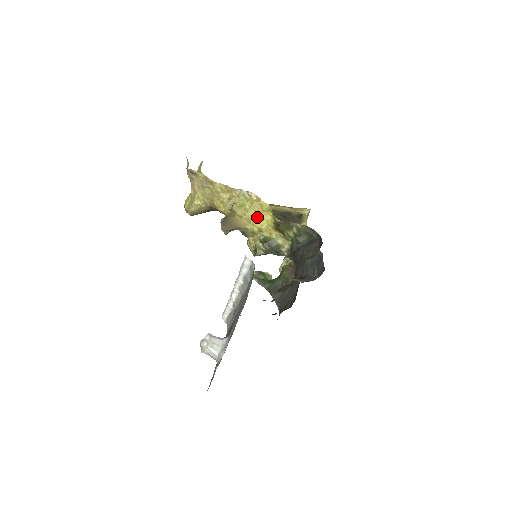
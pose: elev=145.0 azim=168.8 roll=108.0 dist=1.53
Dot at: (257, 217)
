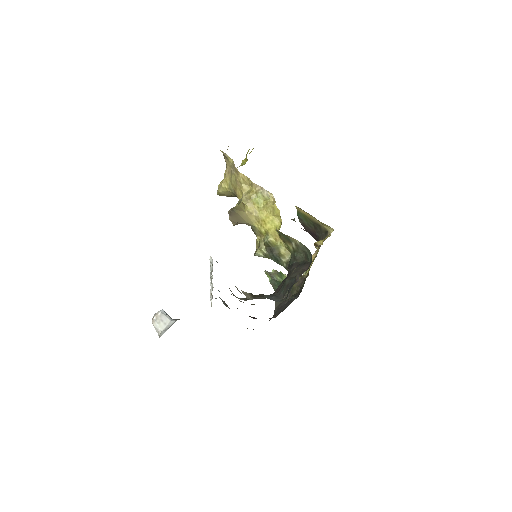
Dot at: (267, 219)
